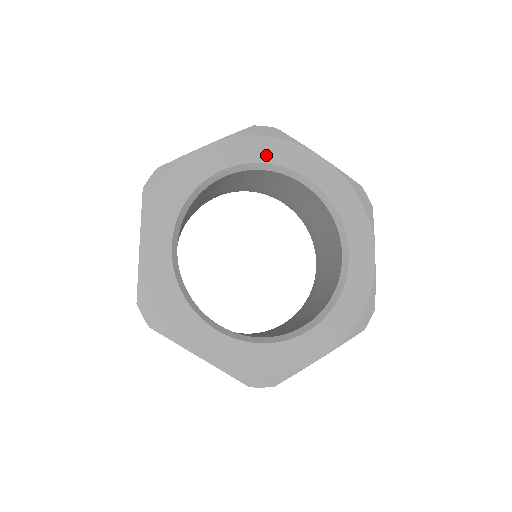
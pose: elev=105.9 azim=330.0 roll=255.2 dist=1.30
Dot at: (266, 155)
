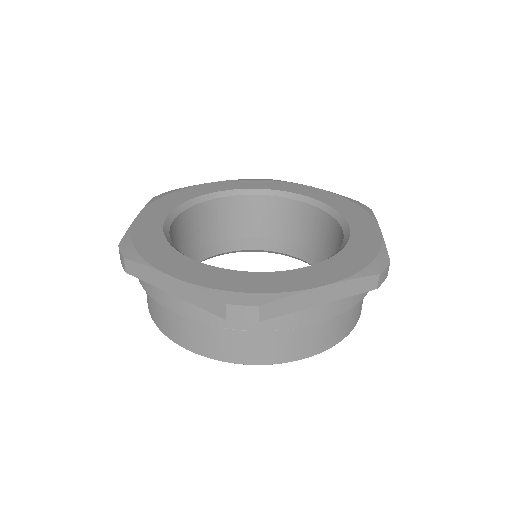
Dot at: (182, 198)
